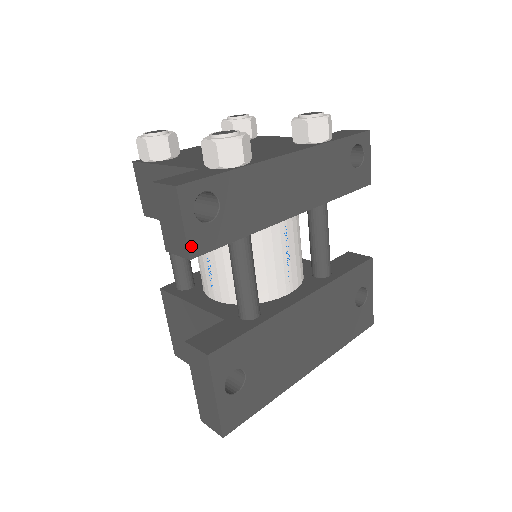
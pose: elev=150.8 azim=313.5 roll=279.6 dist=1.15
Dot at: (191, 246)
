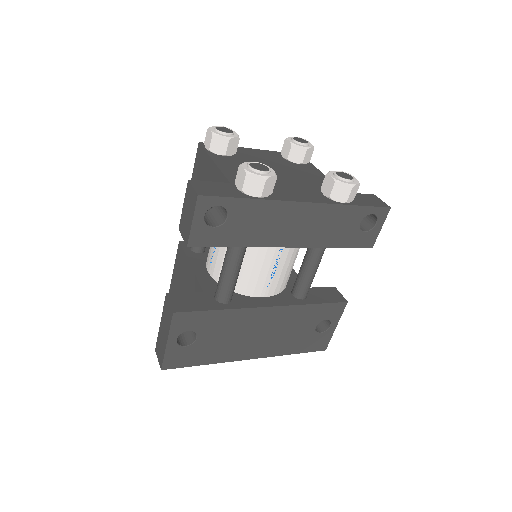
Dot at: (192, 238)
